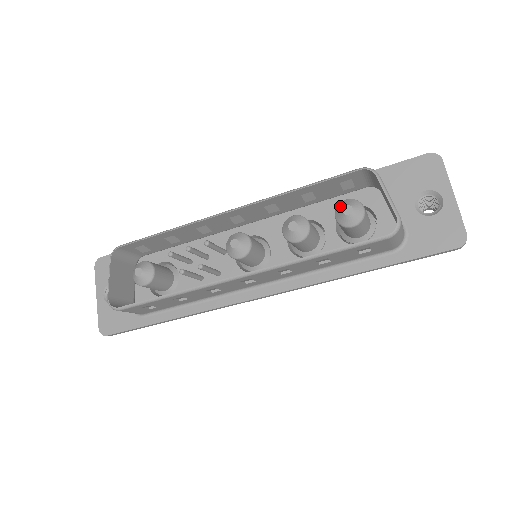
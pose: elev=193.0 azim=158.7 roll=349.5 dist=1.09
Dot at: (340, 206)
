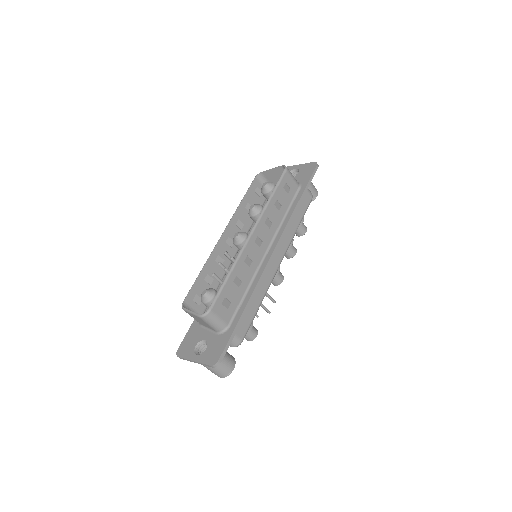
Dot at: (261, 189)
